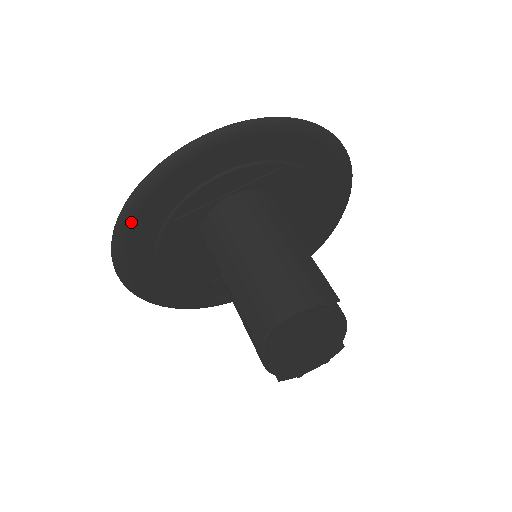
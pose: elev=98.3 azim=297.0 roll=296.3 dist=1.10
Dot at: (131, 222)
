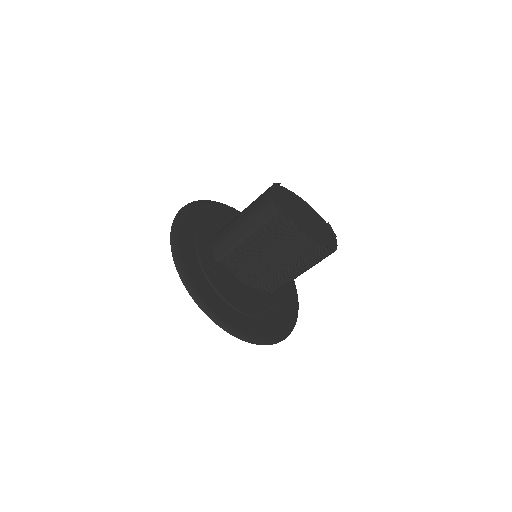
Dot at: (189, 278)
